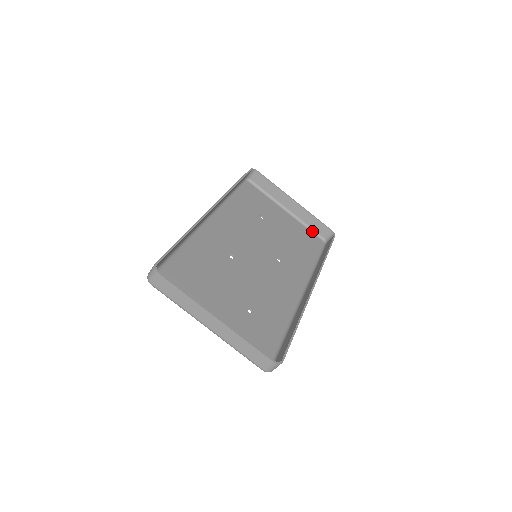
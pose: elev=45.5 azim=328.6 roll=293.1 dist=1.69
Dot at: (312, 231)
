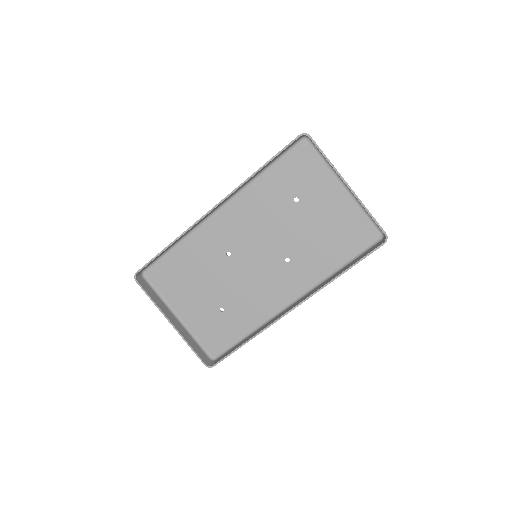
Dot at: (371, 219)
